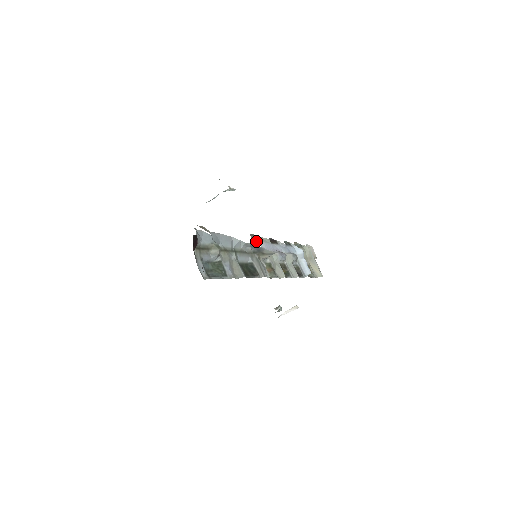
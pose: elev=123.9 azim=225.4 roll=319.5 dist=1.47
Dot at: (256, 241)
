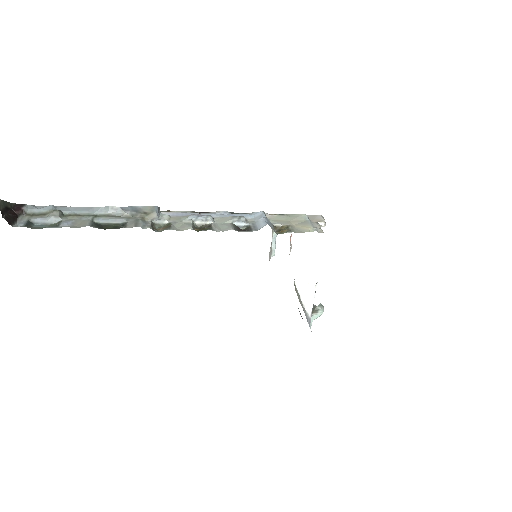
Dot at: occluded
